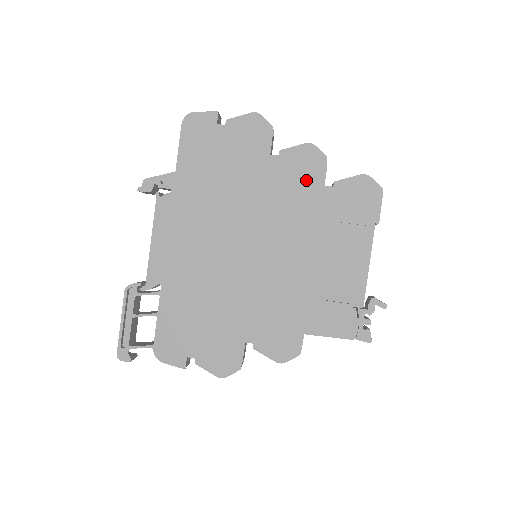
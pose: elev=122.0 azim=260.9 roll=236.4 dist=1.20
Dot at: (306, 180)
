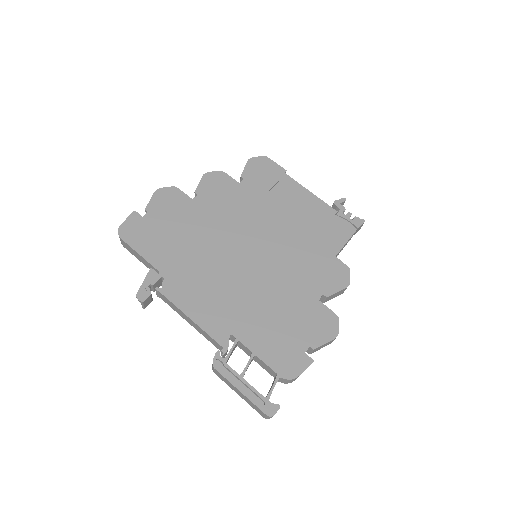
Dot at: (227, 190)
